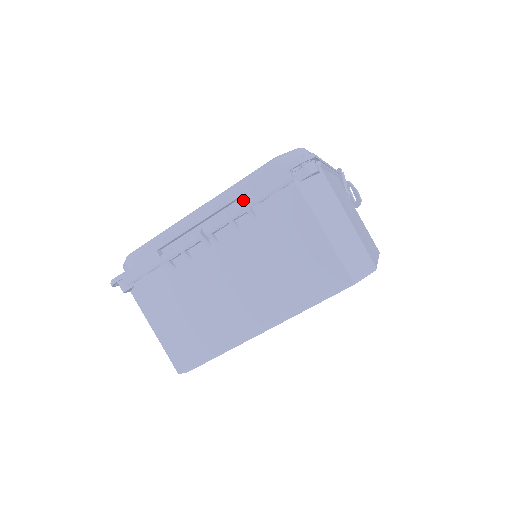
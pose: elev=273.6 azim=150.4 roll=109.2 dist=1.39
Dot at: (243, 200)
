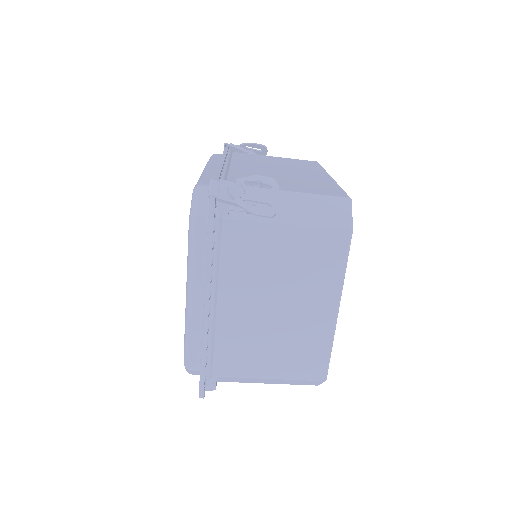
Dot at: occluded
